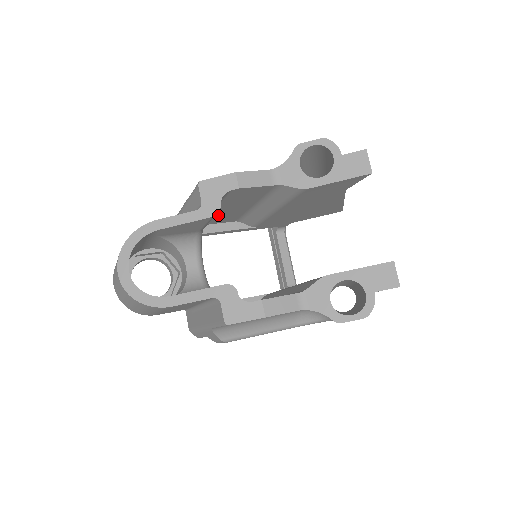
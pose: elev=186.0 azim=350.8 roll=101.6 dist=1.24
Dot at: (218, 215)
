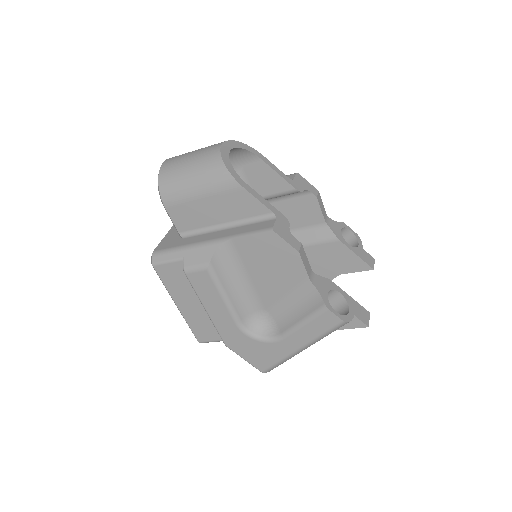
Dot at: occluded
